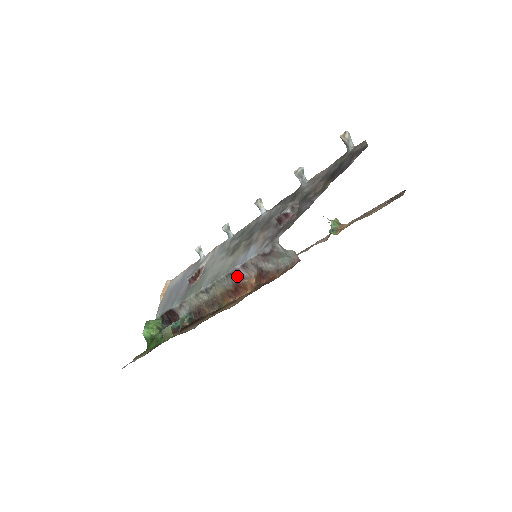
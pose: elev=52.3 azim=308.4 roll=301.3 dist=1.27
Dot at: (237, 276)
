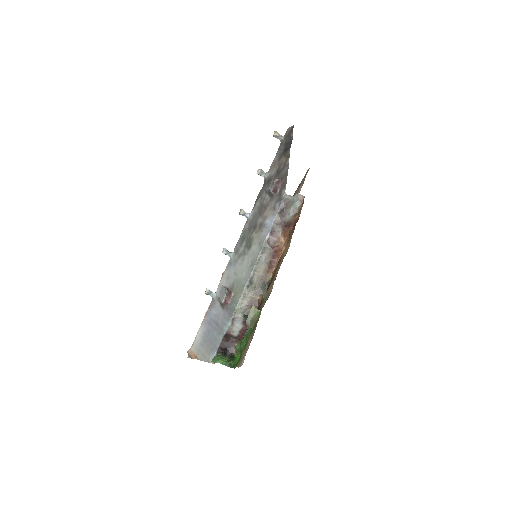
Dot at: (270, 245)
